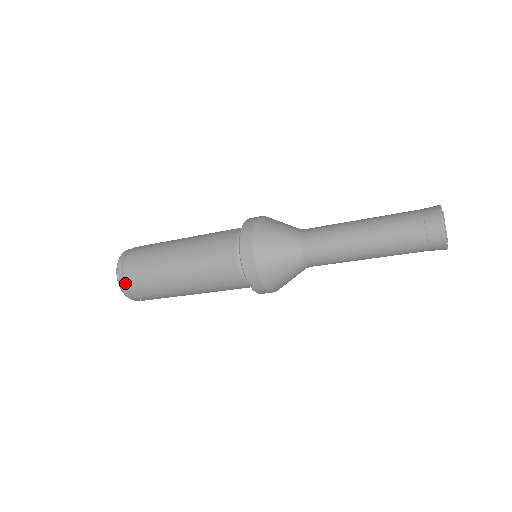
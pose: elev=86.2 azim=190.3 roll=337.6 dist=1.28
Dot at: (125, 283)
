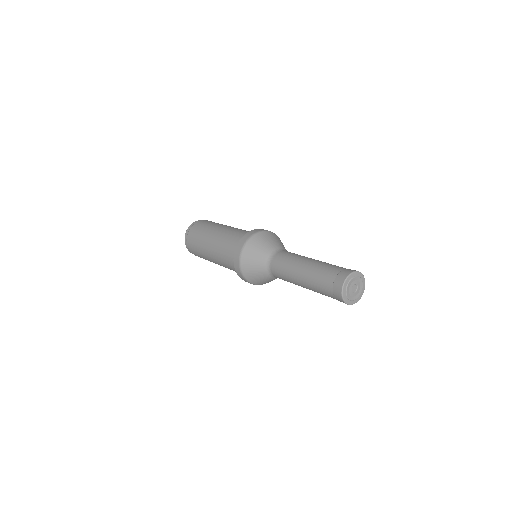
Dot at: (192, 227)
